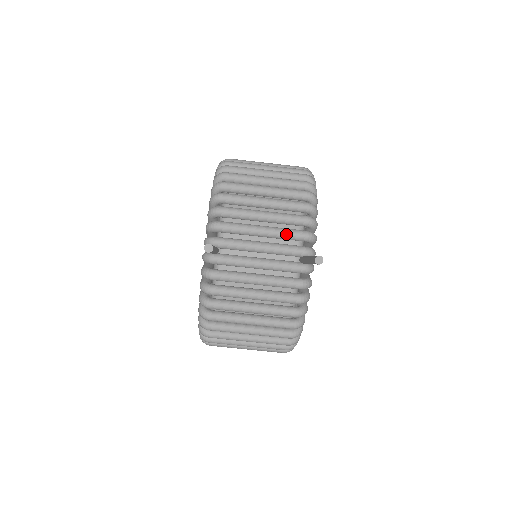
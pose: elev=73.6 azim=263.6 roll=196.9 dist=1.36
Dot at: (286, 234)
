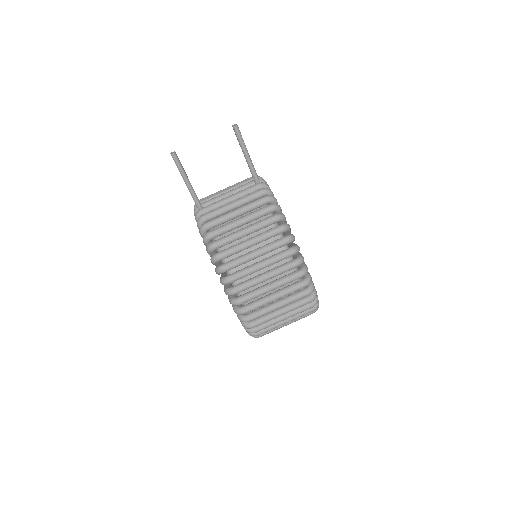
Dot at: (241, 183)
